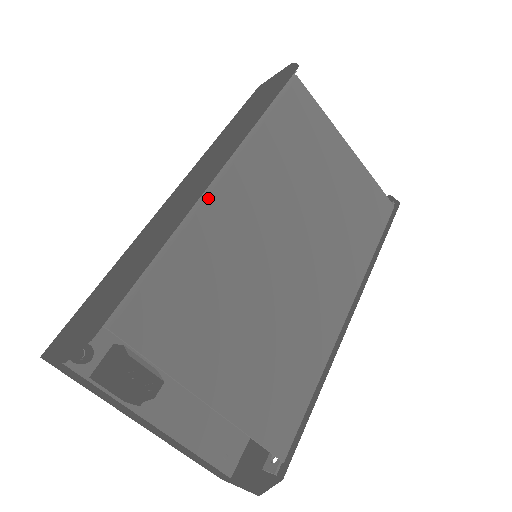
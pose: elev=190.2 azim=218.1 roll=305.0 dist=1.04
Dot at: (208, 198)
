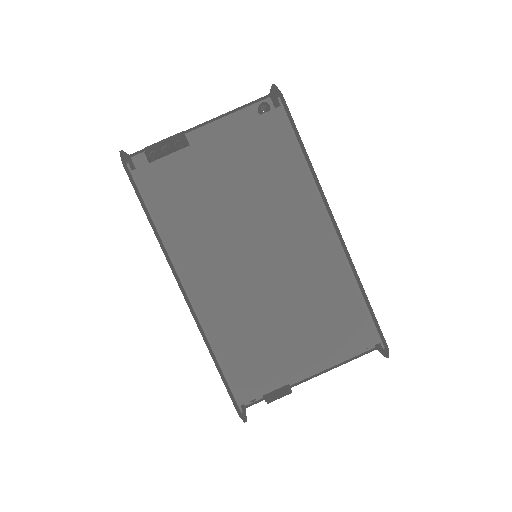
Dot at: (198, 310)
